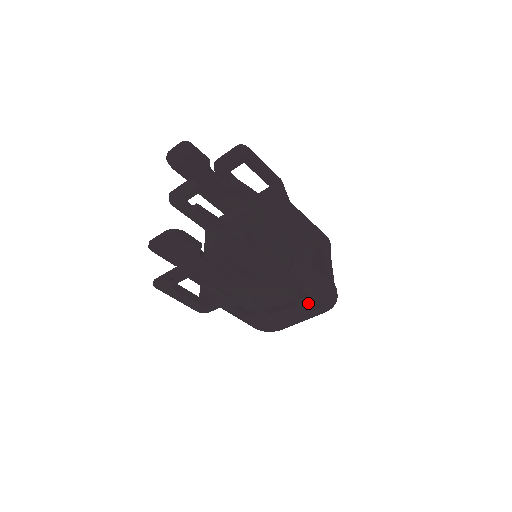
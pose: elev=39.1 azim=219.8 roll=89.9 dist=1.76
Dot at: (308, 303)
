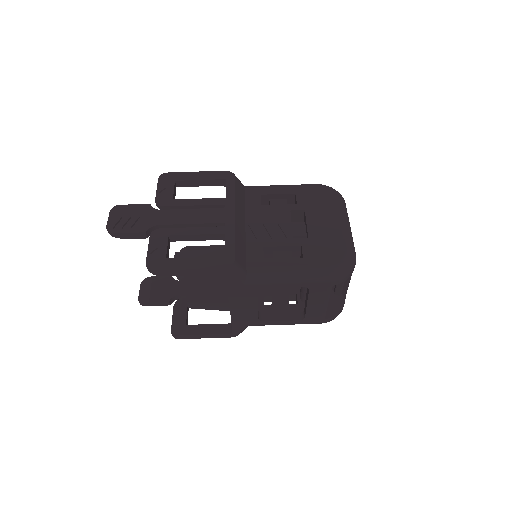
Dot at: (311, 201)
